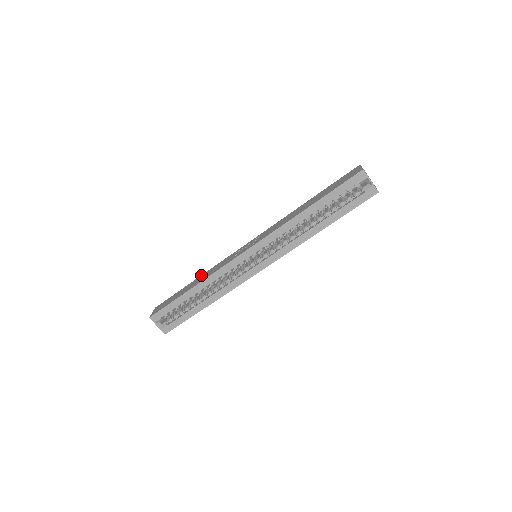
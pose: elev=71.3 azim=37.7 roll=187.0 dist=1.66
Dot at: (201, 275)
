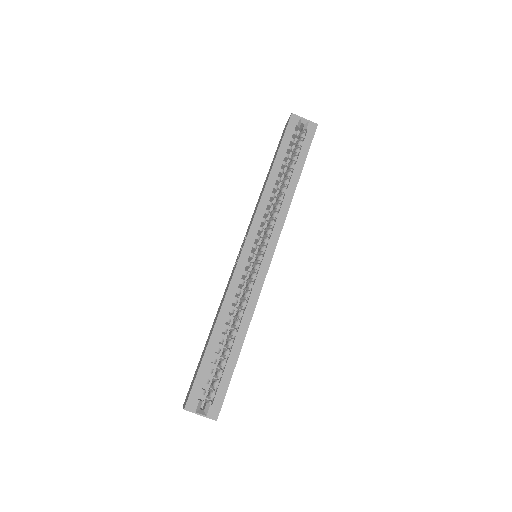
Dot at: (213, 322)
